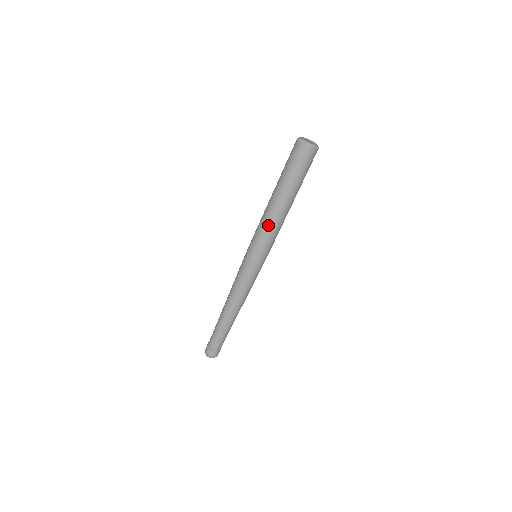
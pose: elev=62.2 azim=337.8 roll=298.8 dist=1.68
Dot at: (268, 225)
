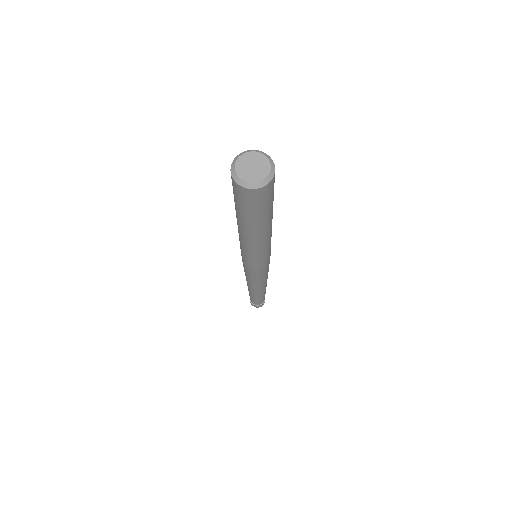
Dot at: (260, 250)
